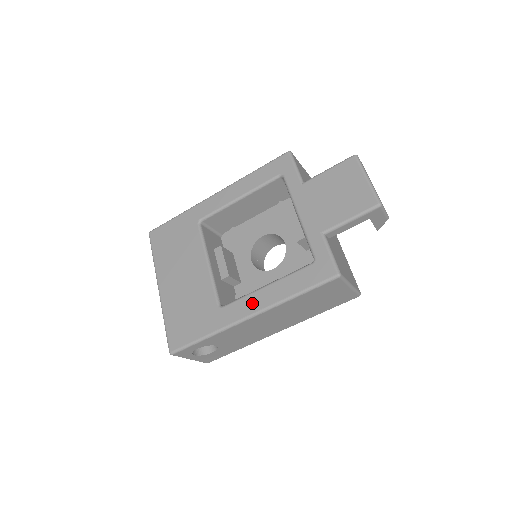
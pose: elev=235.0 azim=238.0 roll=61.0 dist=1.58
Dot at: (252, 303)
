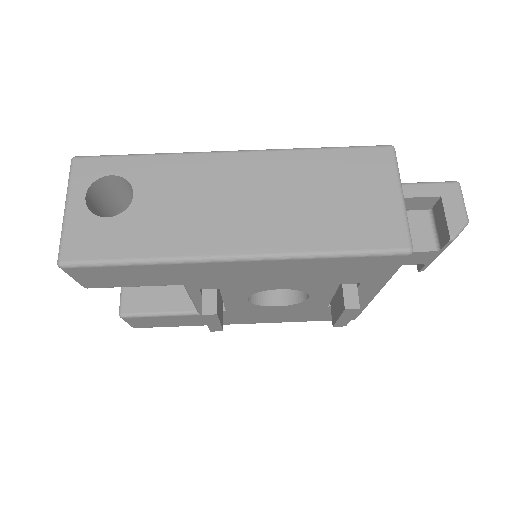
Dot at: occluded
